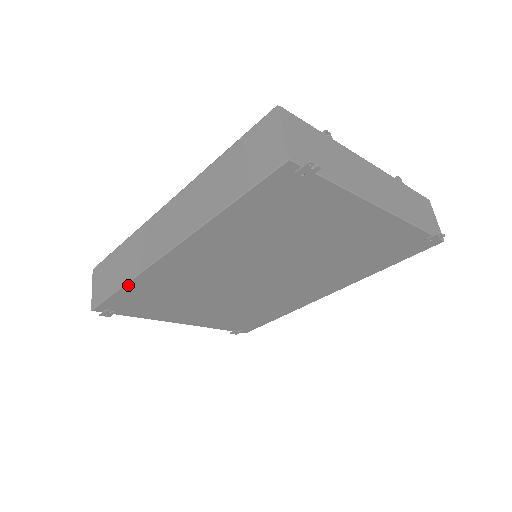
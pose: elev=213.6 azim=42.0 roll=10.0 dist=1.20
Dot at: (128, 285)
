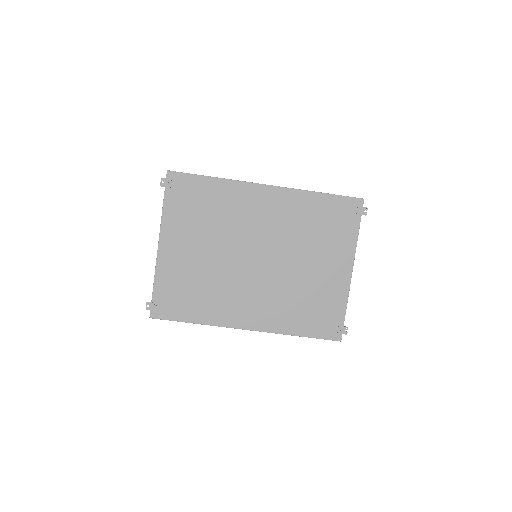
Dot at: (218, 180)
